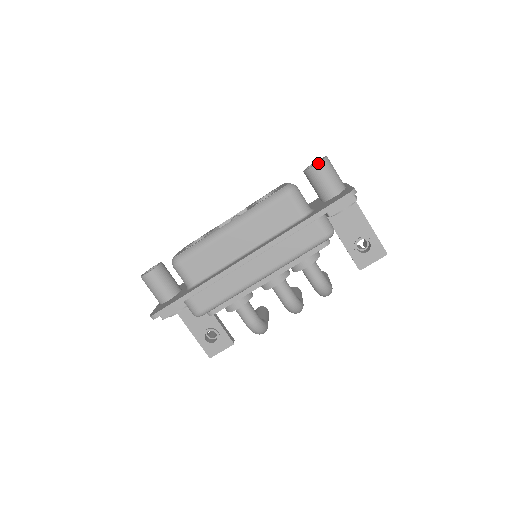
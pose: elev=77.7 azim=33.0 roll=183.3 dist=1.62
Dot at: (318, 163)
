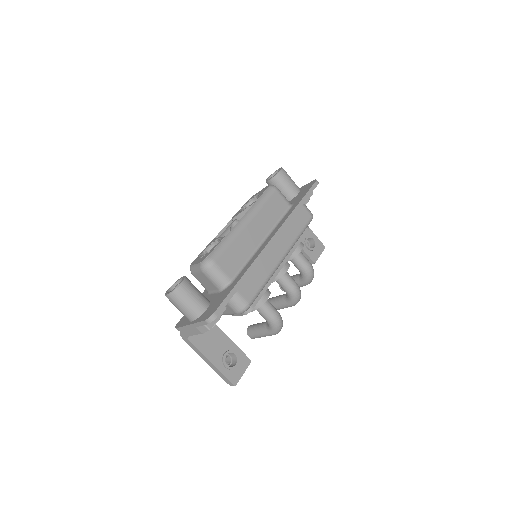
Dot at: (281, 169)
